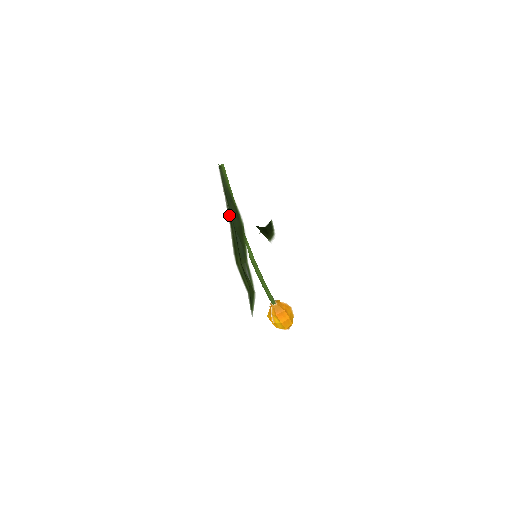
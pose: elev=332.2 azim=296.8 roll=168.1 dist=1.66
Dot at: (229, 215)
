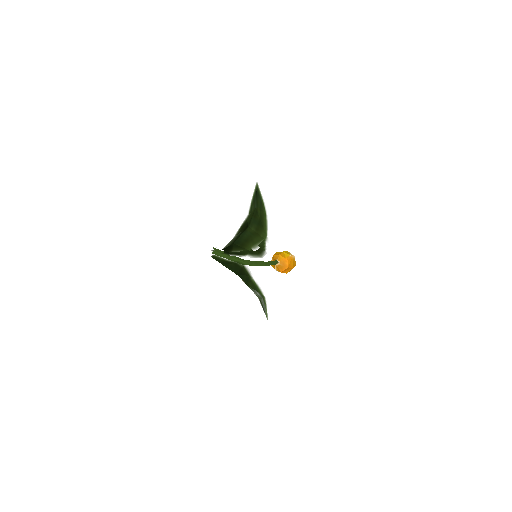
Dot at: occluded
